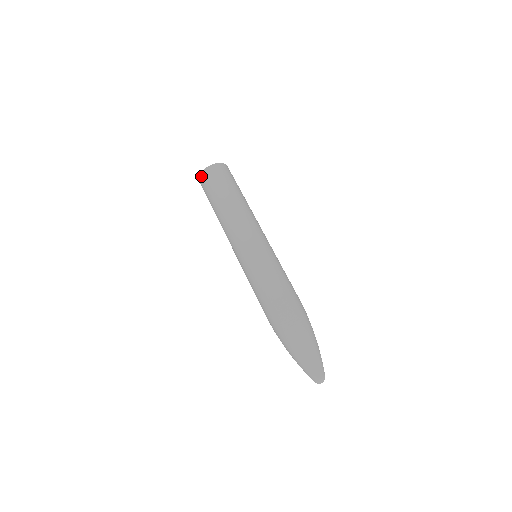
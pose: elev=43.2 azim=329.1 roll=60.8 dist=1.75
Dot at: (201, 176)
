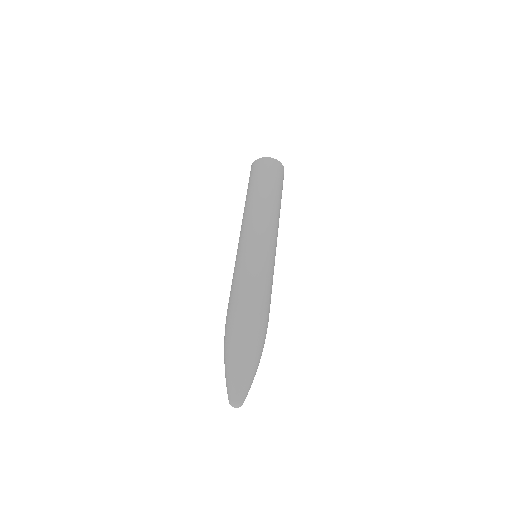
Dot at: (259, 160)
